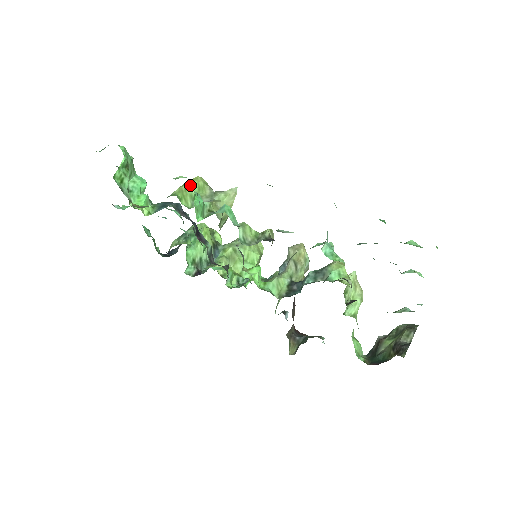
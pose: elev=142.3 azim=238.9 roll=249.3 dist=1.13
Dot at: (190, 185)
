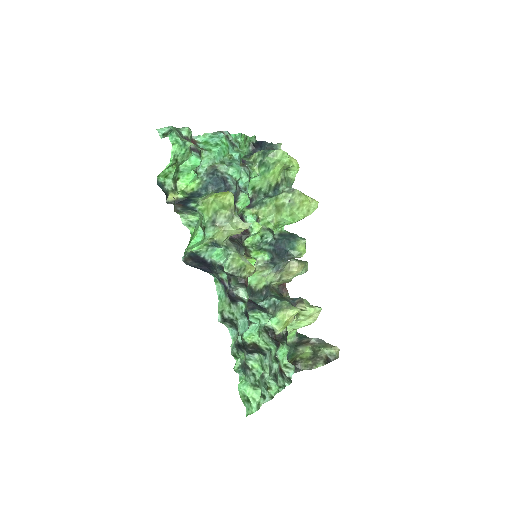
Dot at: (217, 201)
